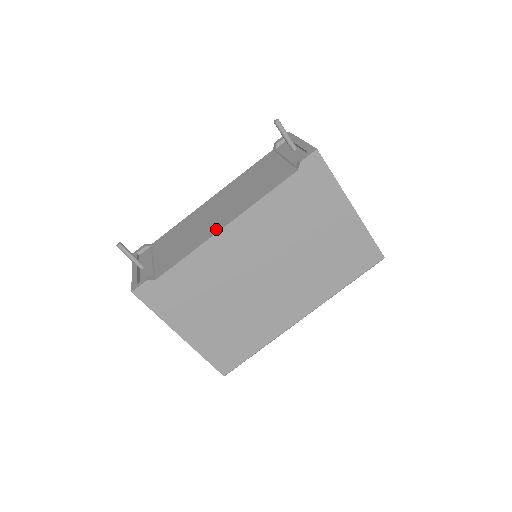
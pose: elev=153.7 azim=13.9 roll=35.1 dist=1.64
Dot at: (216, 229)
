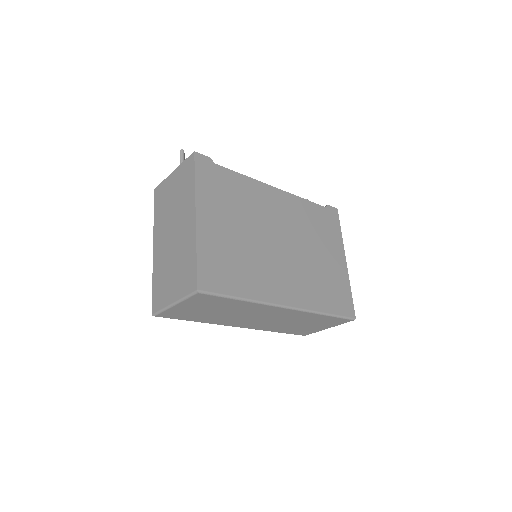
Dot at: occluded
